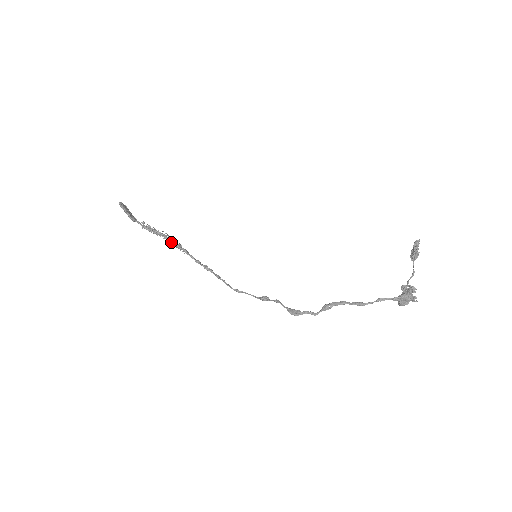
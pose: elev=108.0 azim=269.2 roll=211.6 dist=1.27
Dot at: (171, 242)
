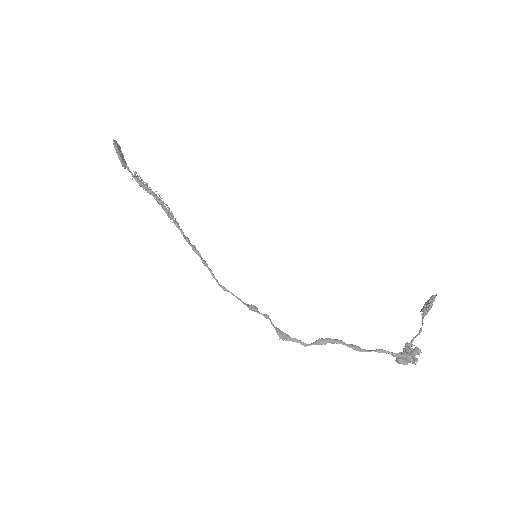
Dot at: (162, 207)
